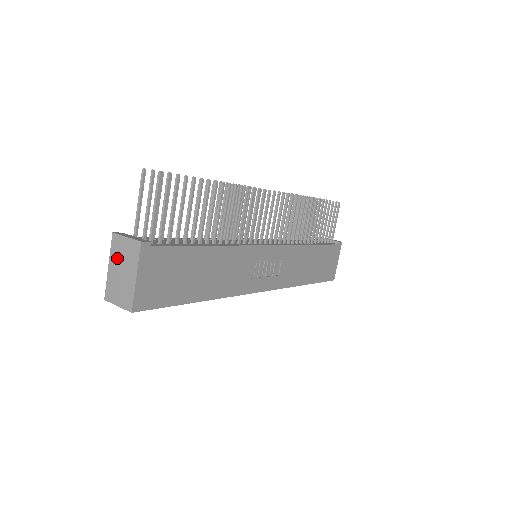
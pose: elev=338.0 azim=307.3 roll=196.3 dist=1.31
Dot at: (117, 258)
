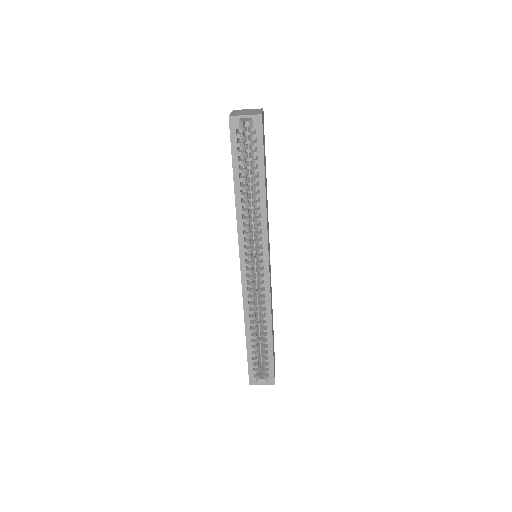
Dot at: (240, 111)
